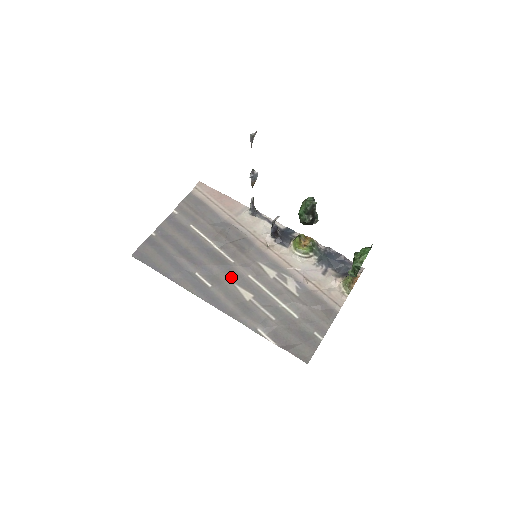
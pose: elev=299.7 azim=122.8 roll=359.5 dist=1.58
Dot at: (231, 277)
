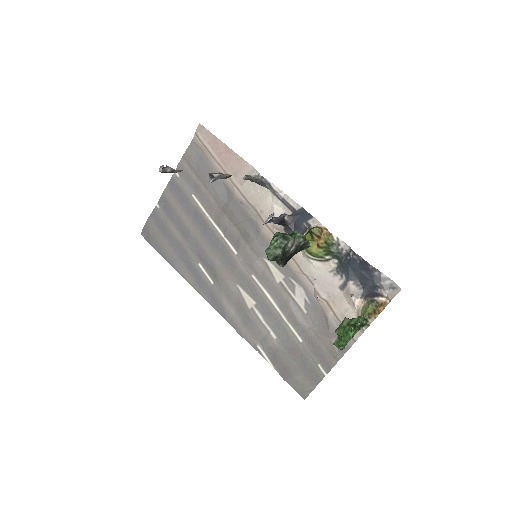
Dot at: (233, 275)
